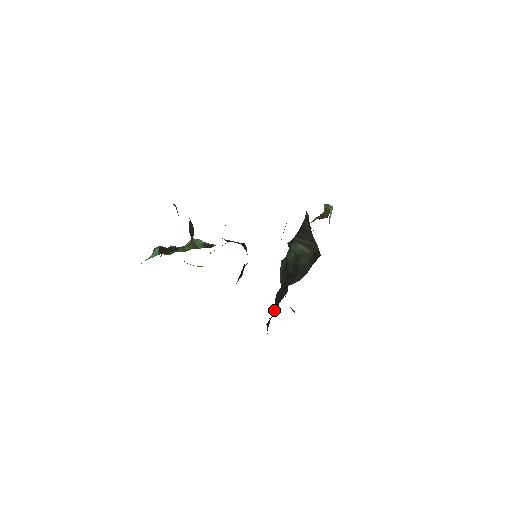
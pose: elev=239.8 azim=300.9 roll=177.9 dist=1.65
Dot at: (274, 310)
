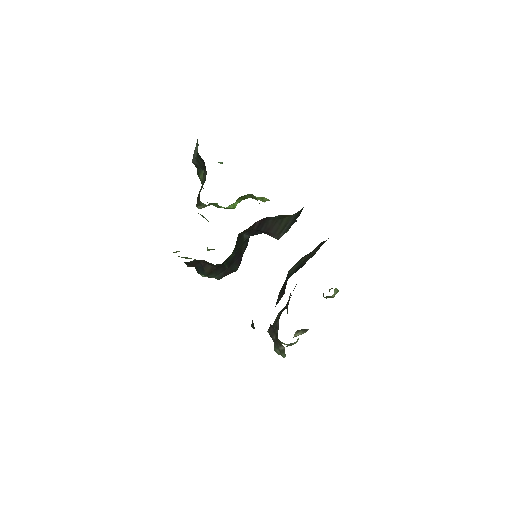
Dot at: occluded
